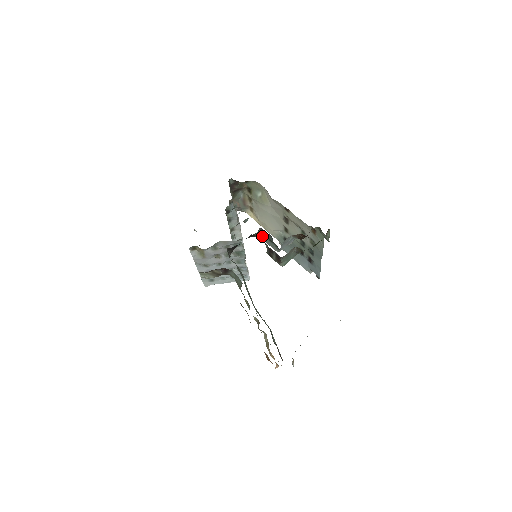
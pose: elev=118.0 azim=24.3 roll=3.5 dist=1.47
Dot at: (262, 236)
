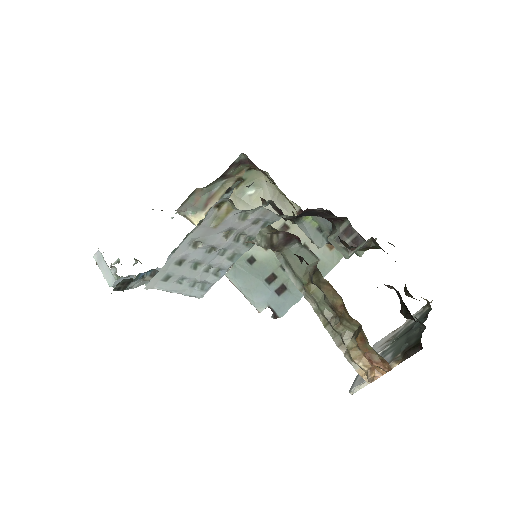
Dot at: (306, 222)
